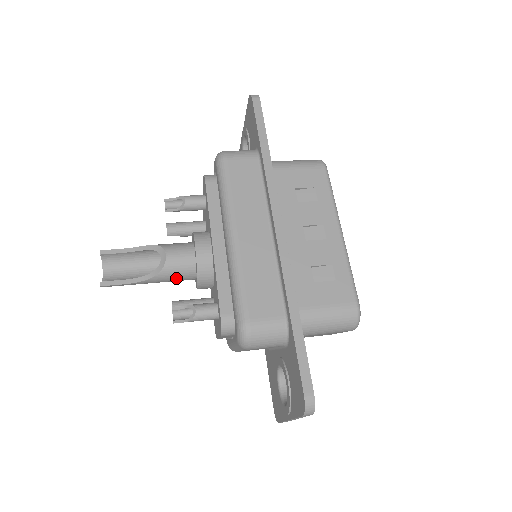
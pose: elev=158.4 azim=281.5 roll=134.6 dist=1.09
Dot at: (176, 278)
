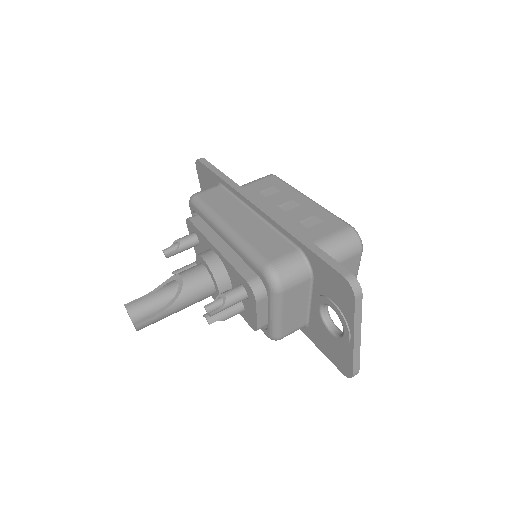
Dot at: (198, 293)
